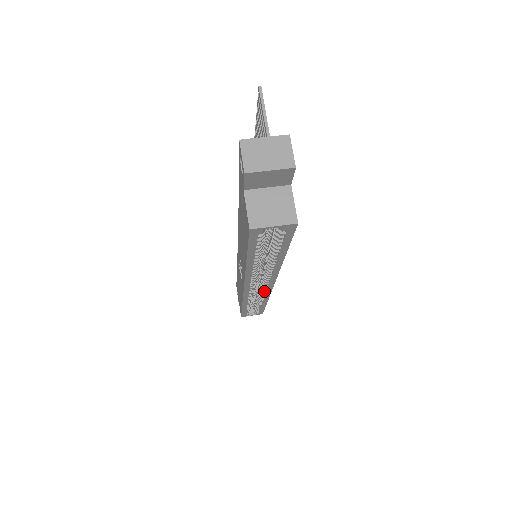
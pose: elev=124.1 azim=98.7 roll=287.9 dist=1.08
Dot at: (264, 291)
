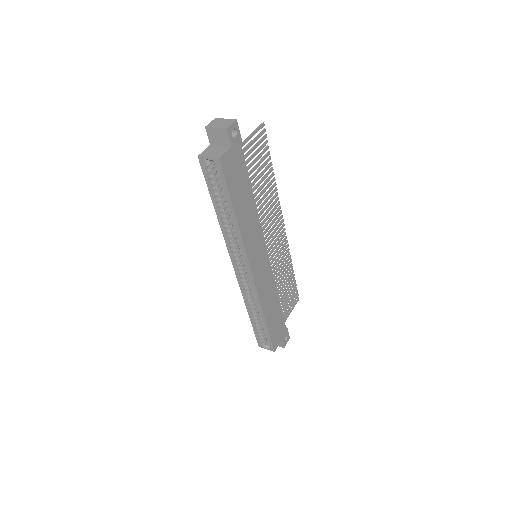
Dot at: (250, 282)
